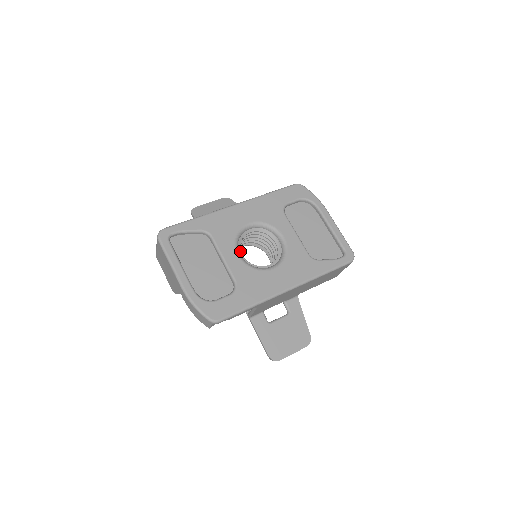
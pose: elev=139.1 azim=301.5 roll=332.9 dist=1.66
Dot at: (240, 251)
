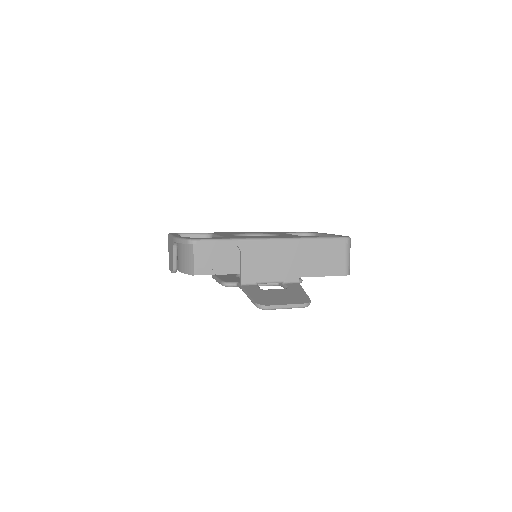
Dot at: occluded
